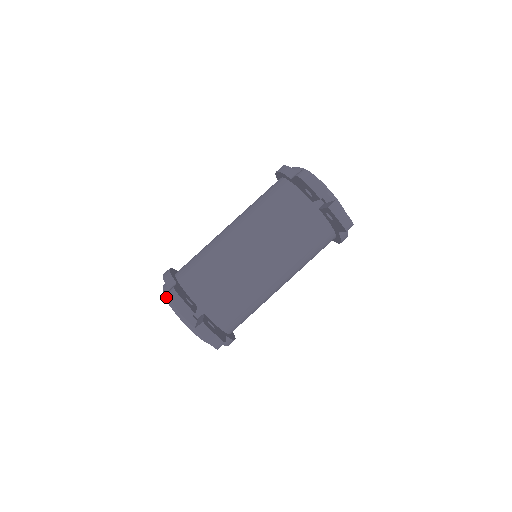
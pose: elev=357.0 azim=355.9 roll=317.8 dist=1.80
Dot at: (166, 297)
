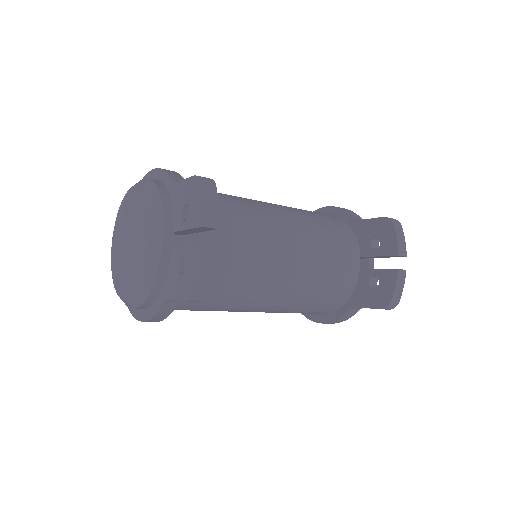
Dot at: (151, 189)
